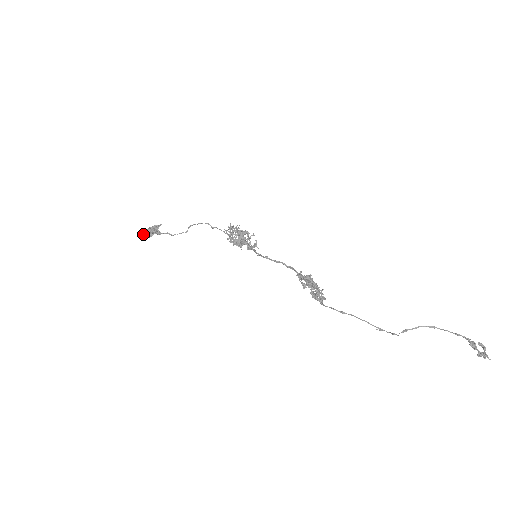
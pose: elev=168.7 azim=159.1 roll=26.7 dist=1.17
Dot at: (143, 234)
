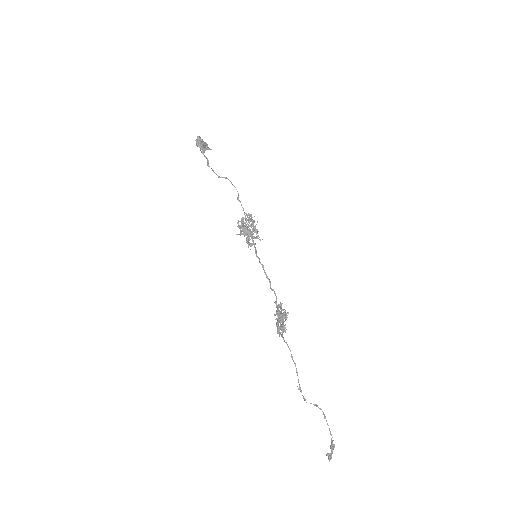
Dot at: (199, 139)
